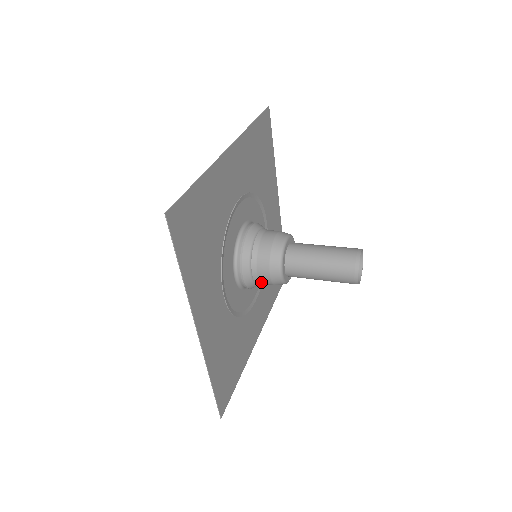
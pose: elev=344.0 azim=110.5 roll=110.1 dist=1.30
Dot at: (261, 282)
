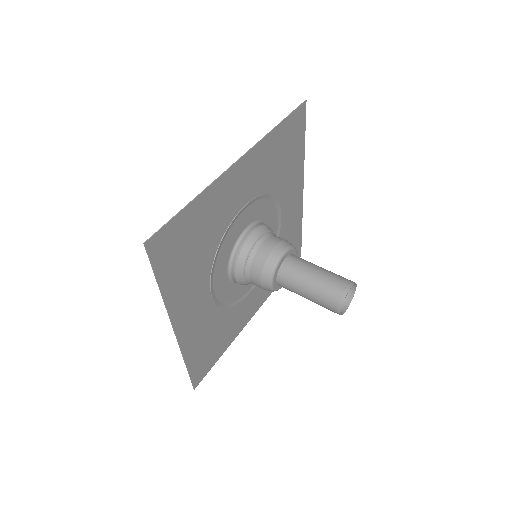
Dot at: occluded
